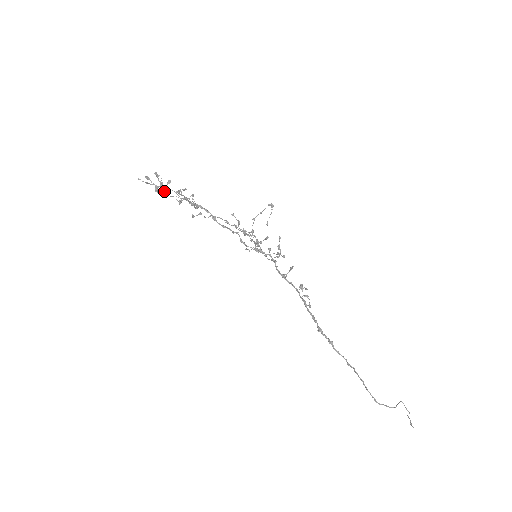
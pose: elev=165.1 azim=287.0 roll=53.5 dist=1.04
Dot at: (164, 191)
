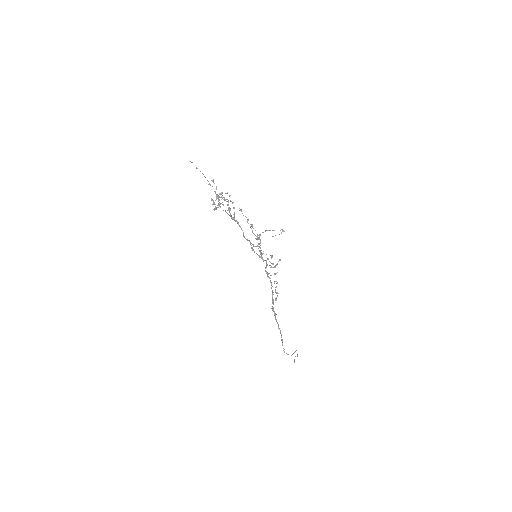
Dot at: (215, 200)
